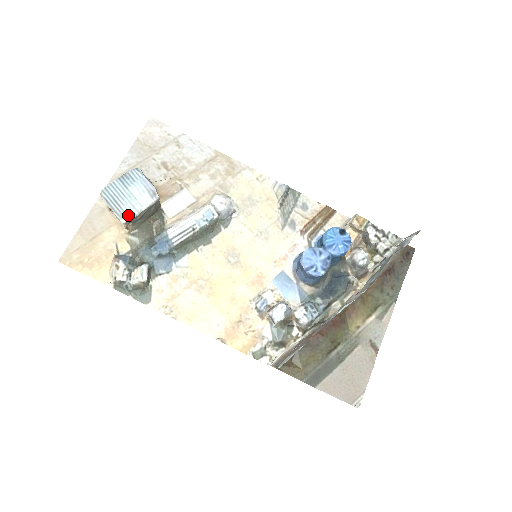
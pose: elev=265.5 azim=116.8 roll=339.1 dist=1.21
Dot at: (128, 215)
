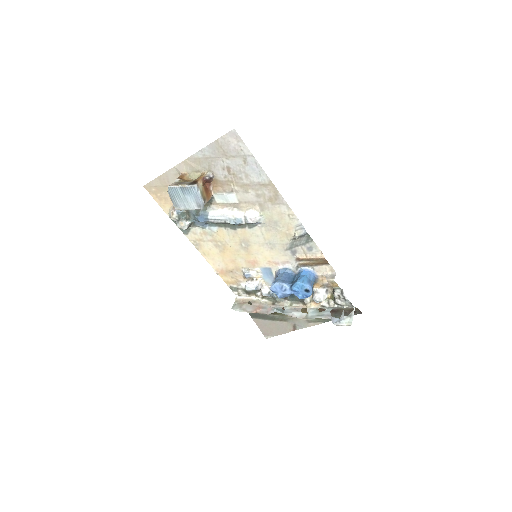
Dot at: (180, 207)
